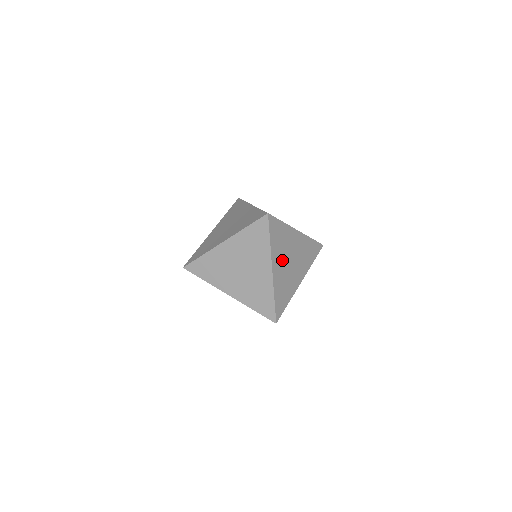
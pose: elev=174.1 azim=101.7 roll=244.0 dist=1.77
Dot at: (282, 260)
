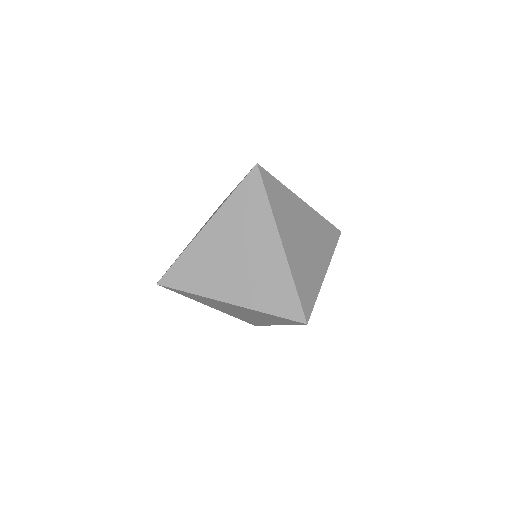
Dot at: occluded
